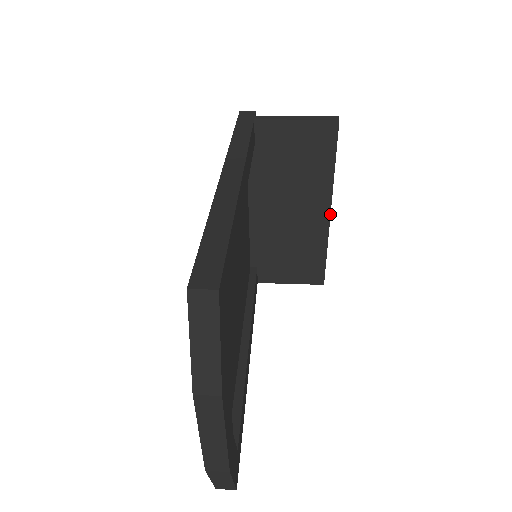
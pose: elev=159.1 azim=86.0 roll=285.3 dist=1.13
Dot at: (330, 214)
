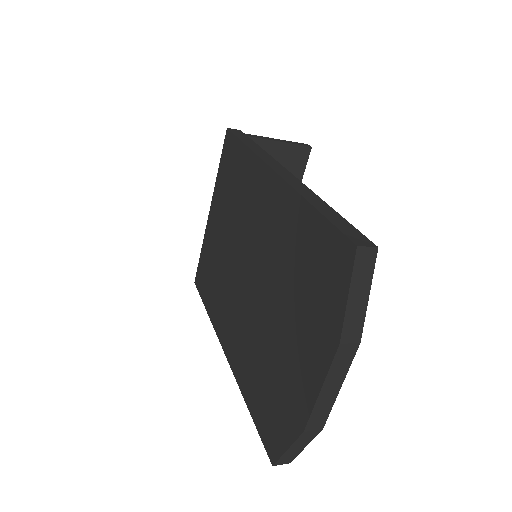
Dot at: occluded
